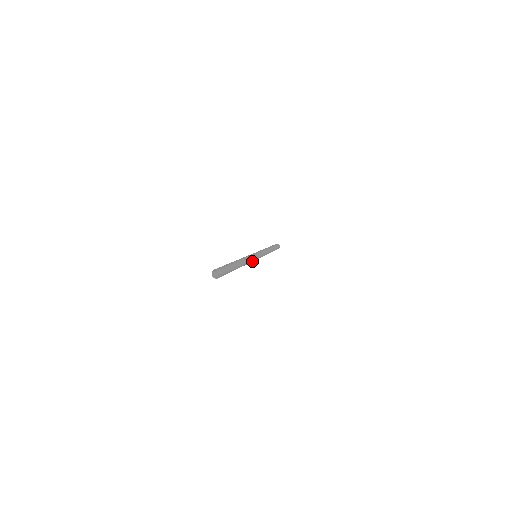
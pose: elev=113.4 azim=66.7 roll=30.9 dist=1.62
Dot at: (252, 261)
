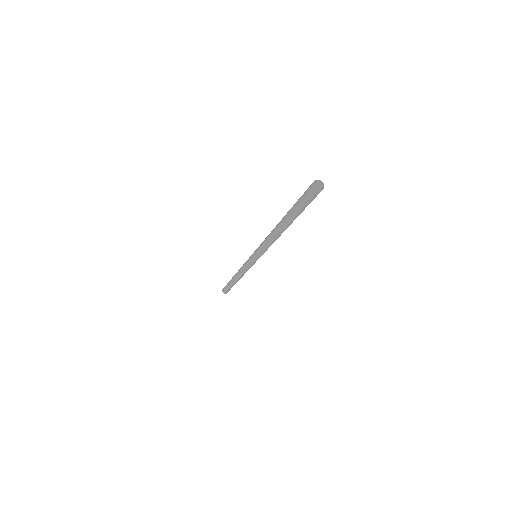
Dot at: (264, 250)
